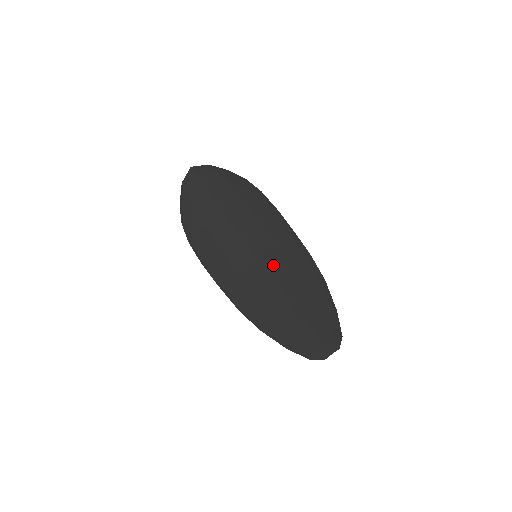
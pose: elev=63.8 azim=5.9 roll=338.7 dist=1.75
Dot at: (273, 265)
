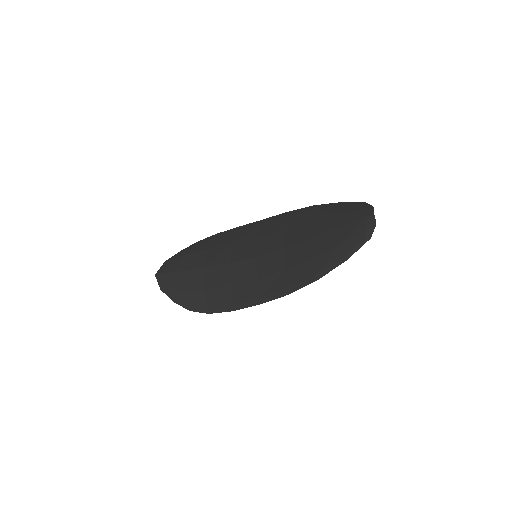
Dot at: (272, 245)
